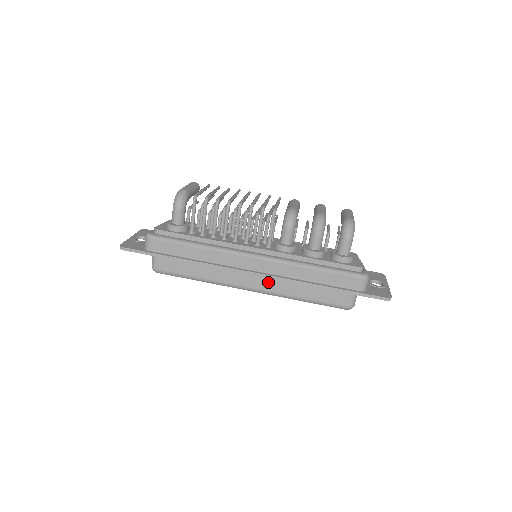
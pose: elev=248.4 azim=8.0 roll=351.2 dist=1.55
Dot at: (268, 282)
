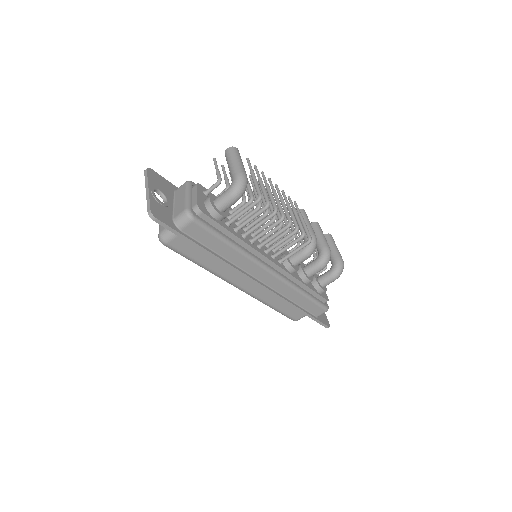
Dot at: (260, 289)
